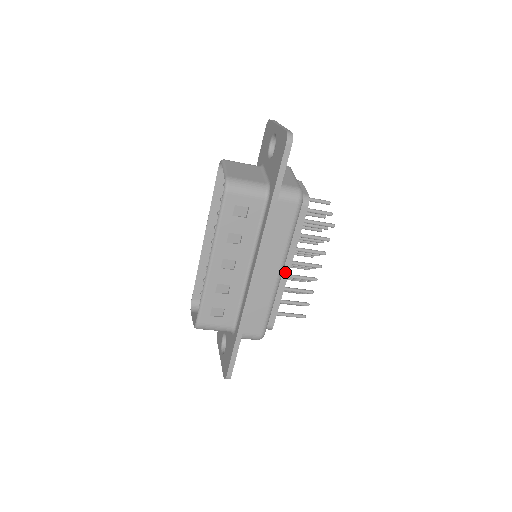
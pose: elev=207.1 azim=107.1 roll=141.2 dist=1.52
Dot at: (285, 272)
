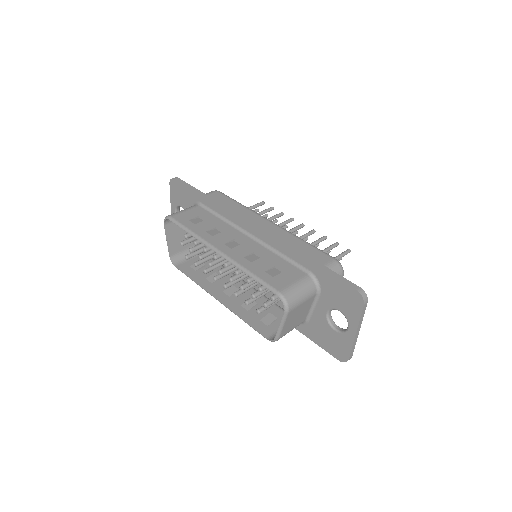
Dot at: occluded
